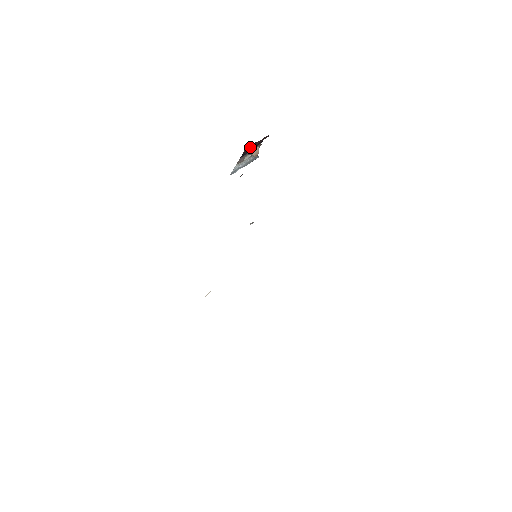
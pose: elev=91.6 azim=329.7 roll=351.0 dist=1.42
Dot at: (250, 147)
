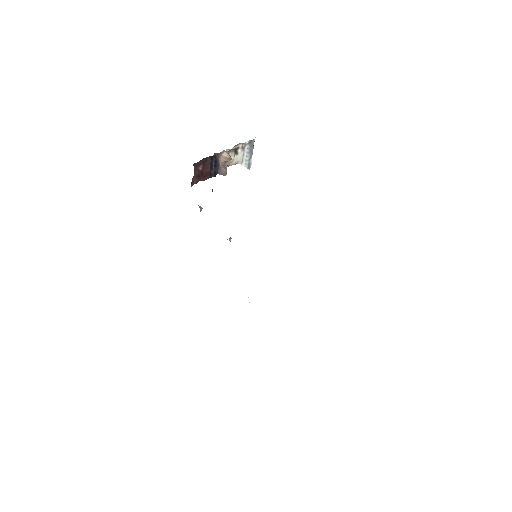
Dot at: (200, 177)
